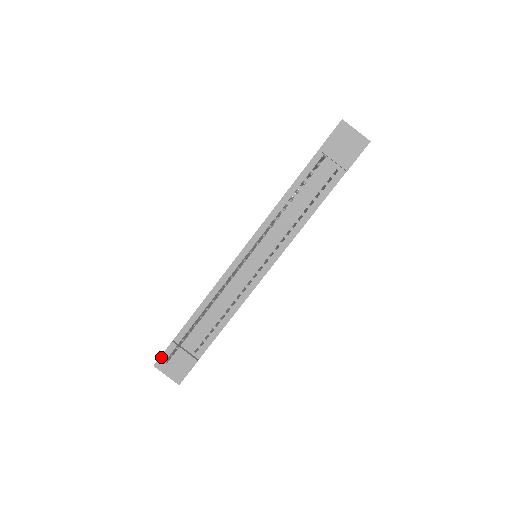
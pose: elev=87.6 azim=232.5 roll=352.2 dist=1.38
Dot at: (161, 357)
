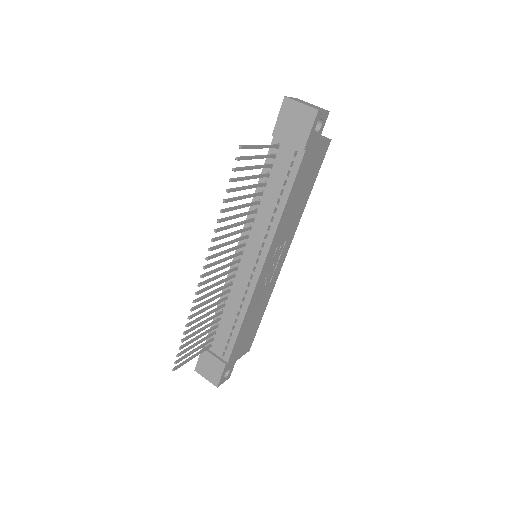
Dot at: (198, 362)
